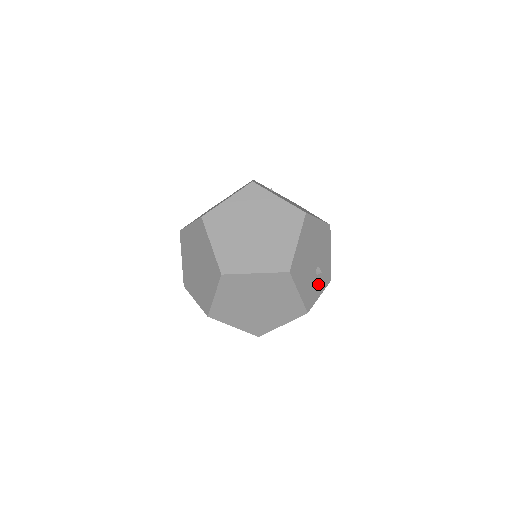
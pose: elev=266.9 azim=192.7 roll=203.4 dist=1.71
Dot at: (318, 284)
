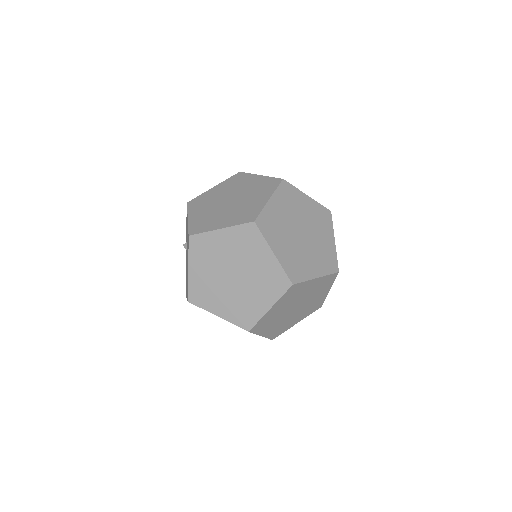
Dot at: occluded
